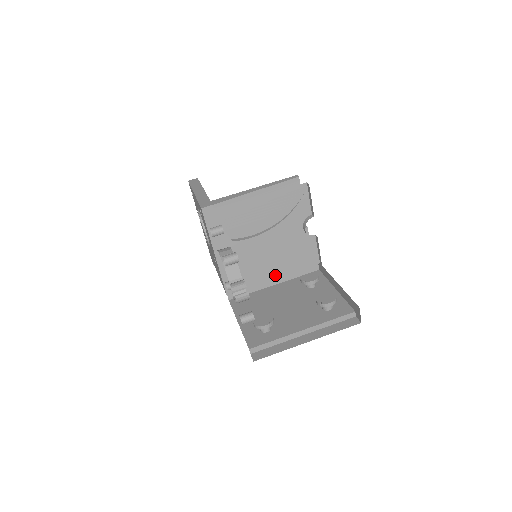
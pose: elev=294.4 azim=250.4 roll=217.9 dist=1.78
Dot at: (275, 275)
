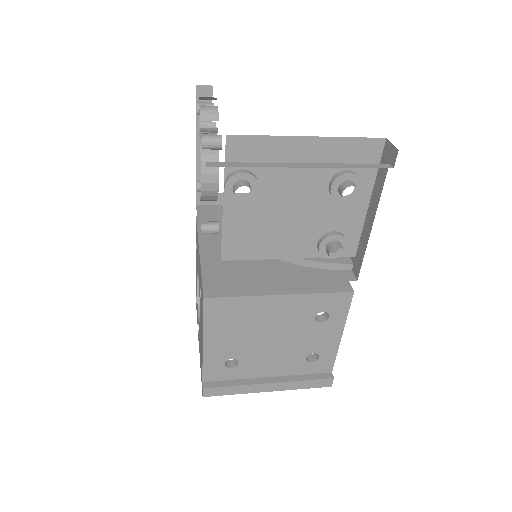
Dot at: (283, 273)
